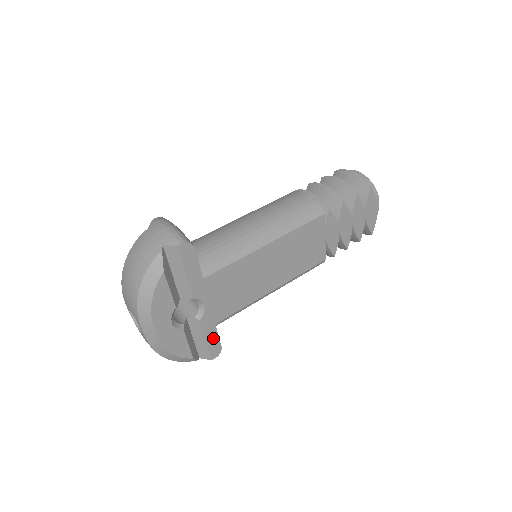
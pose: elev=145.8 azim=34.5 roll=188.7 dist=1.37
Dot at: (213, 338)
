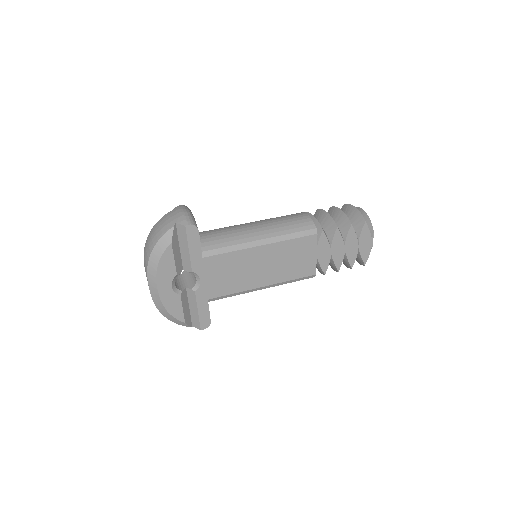
Dot at: (204, 311)
